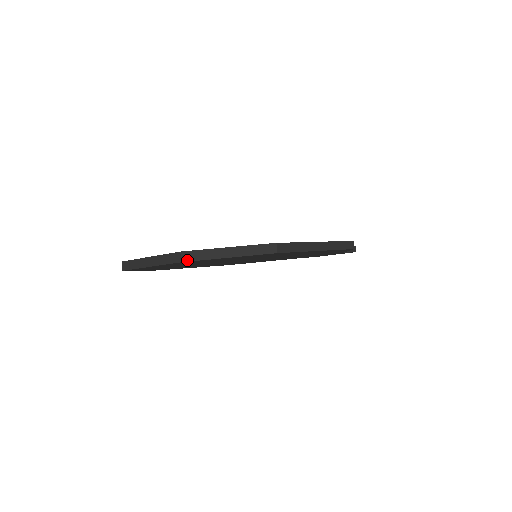
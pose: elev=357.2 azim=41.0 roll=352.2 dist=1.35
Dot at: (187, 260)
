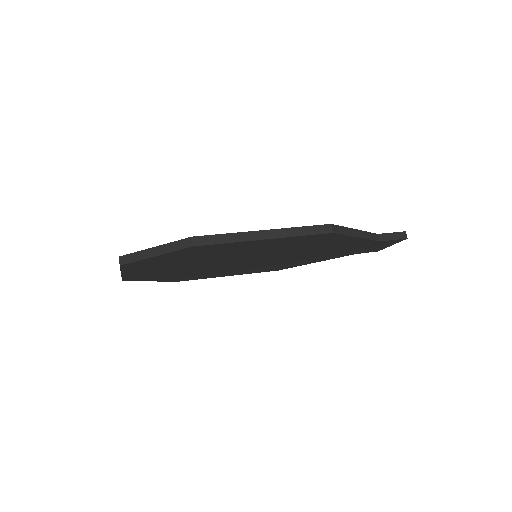
Dot at: (124, 263)
